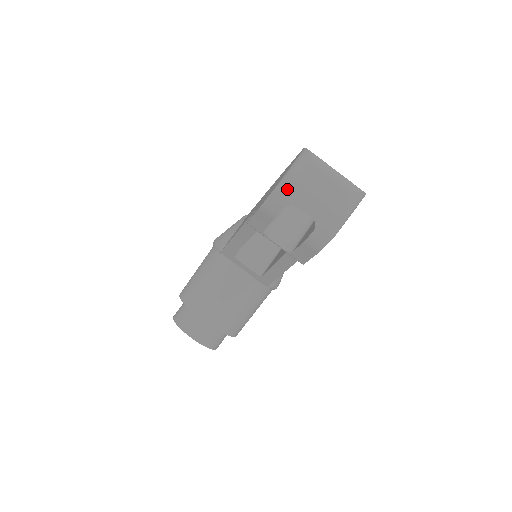
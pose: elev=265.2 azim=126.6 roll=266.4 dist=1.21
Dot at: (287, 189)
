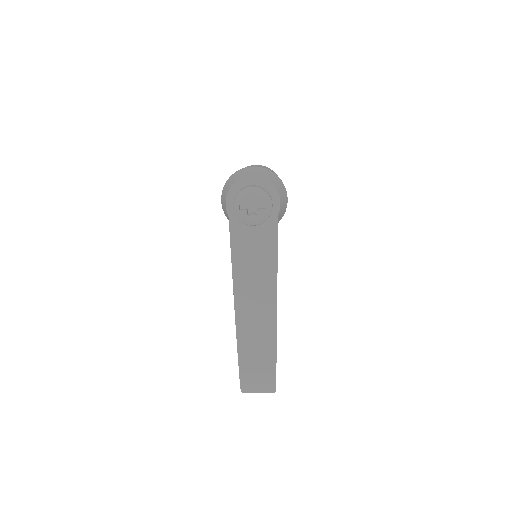
Dot at: occluded
